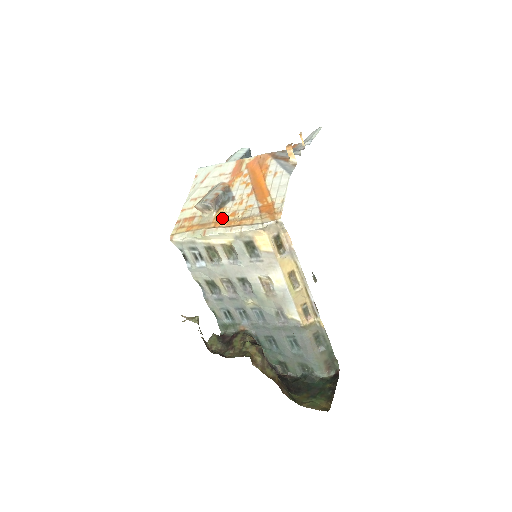
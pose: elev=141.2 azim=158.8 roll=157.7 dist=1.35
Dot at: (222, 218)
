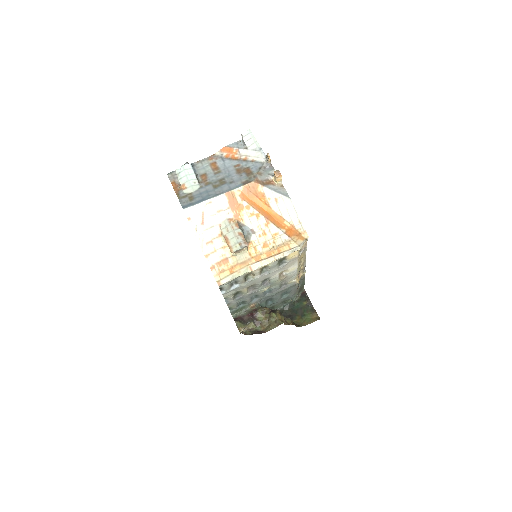
Dot at: (258, 252)
